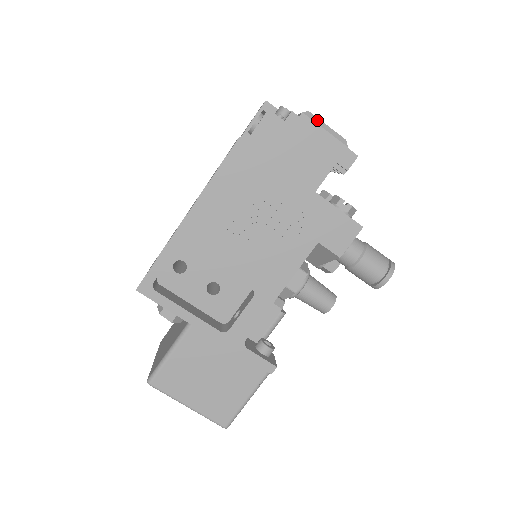
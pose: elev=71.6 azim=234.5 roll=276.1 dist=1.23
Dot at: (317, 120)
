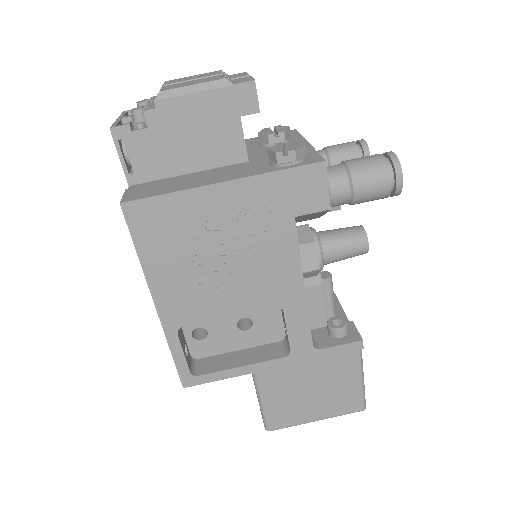
Dot at: (176, 92)
